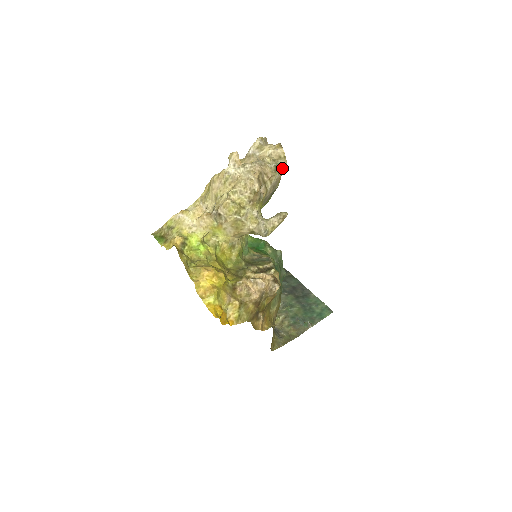
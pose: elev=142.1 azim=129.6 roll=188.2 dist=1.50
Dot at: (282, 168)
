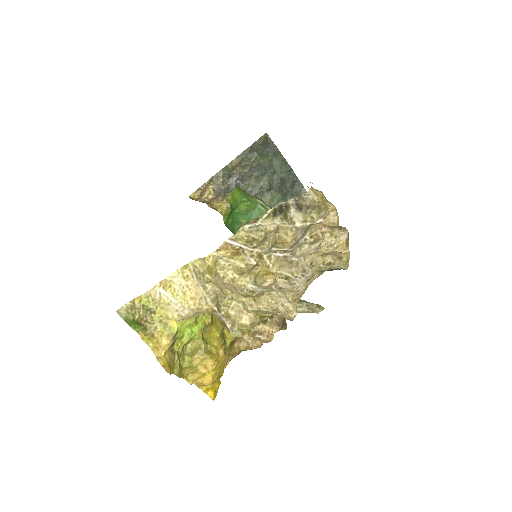
Dot at: occluded
